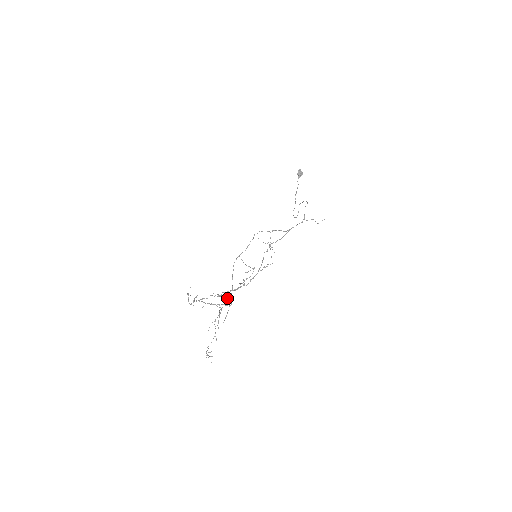
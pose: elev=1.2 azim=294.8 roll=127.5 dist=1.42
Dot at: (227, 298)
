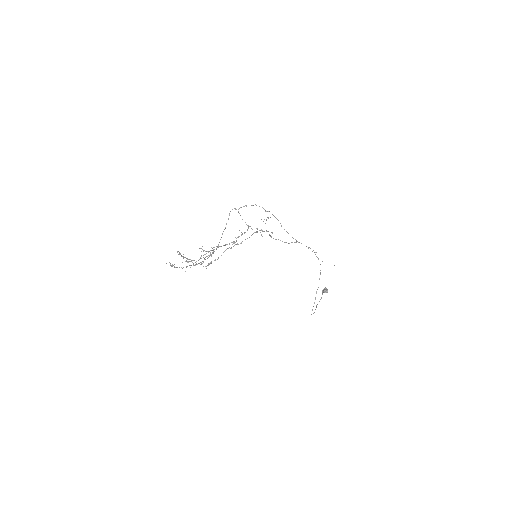
Dot at: occluded
